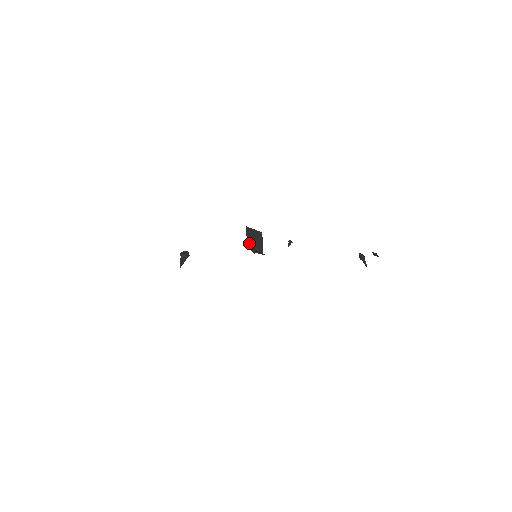
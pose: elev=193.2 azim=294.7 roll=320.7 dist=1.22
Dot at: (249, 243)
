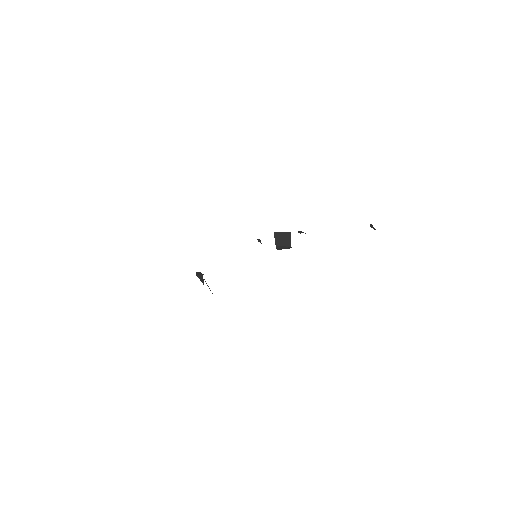
Dot at: (278, 244)
